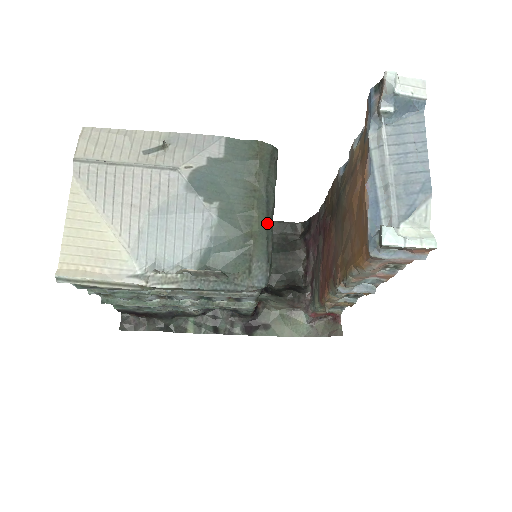
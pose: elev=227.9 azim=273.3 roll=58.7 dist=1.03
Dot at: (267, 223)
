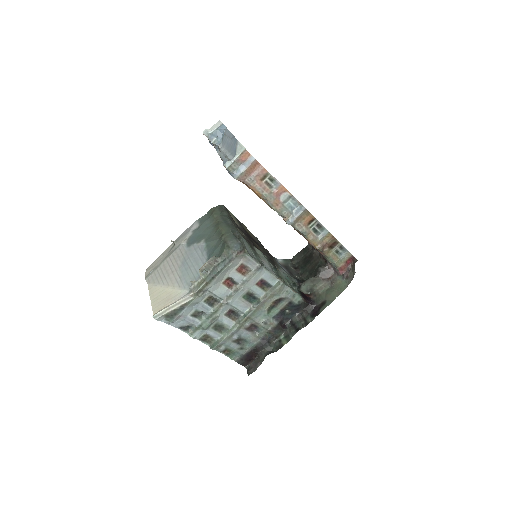
Dot at: (229, 228)
